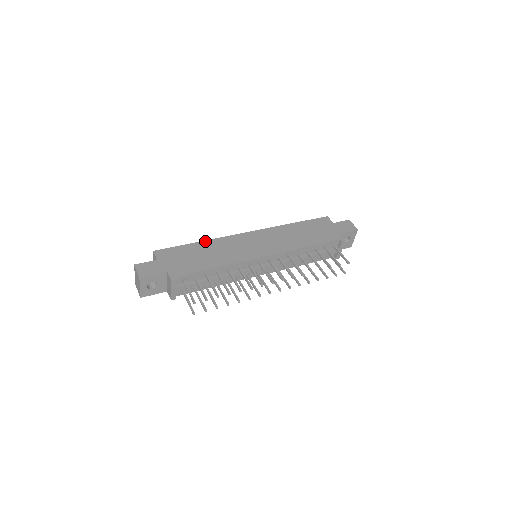
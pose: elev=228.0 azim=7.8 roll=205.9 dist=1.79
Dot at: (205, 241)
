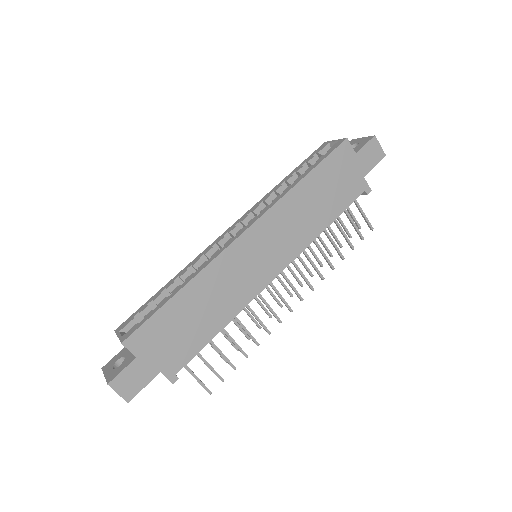
Dot at: (189, 283)
